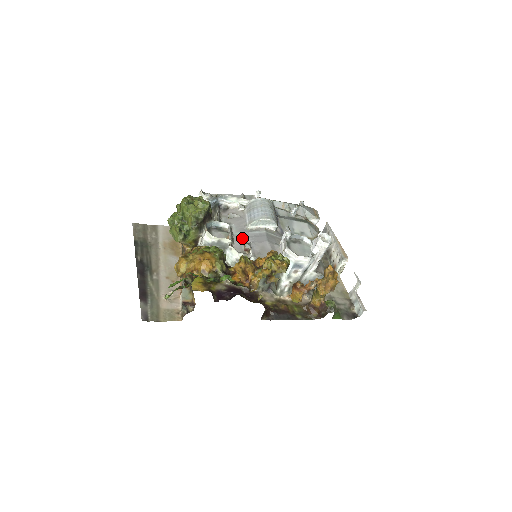
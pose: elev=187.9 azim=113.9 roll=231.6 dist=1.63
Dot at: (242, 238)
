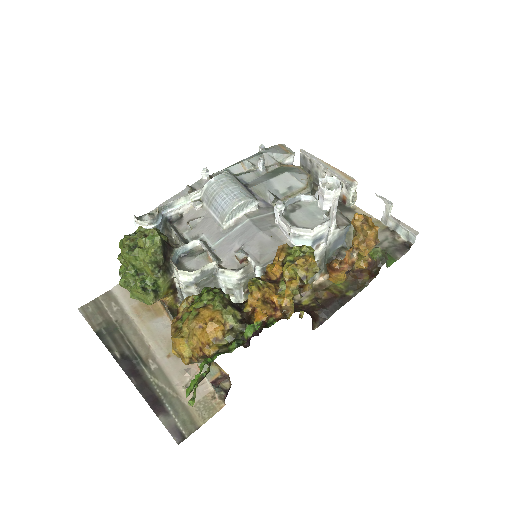
Dot at: (226, 247)
